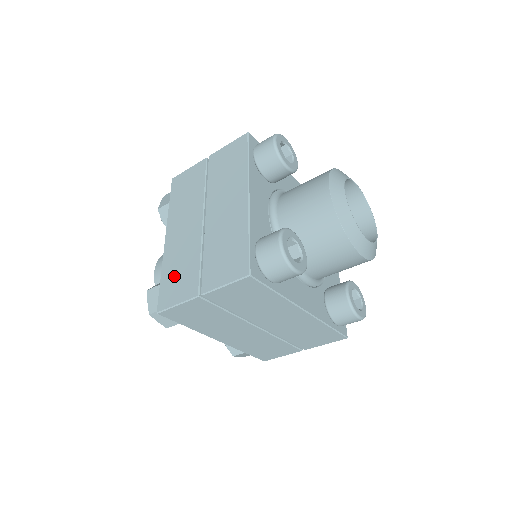
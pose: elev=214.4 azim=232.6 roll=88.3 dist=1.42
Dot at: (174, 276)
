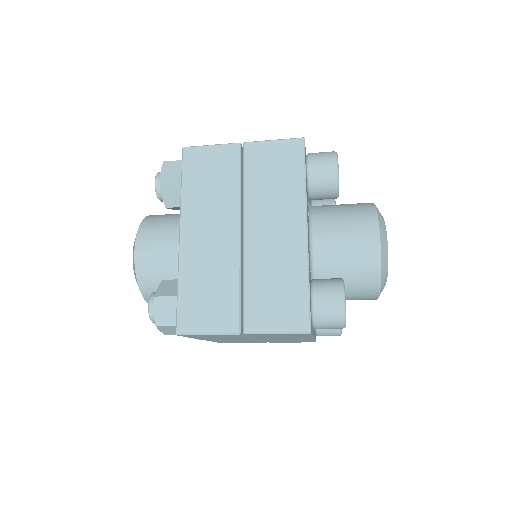
Dot at: (200, 295)
